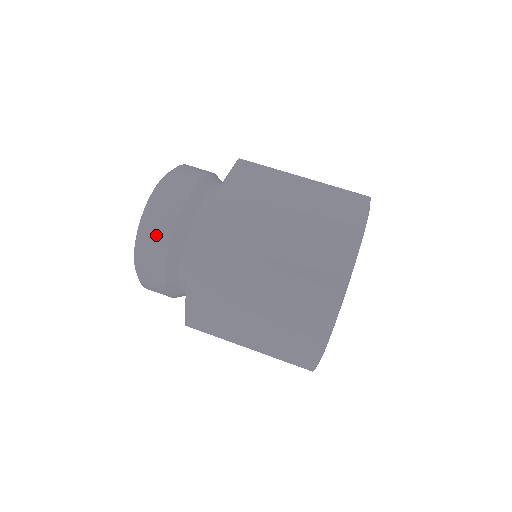
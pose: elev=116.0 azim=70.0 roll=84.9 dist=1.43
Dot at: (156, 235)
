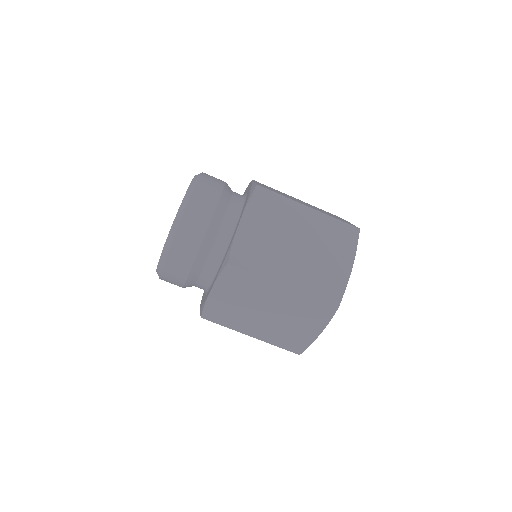
Dot at: (171, 283)
